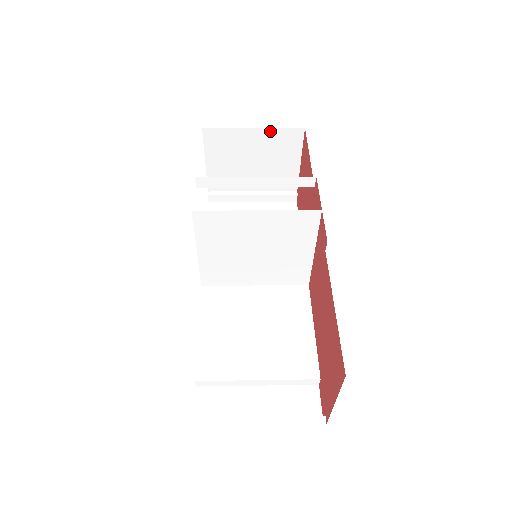
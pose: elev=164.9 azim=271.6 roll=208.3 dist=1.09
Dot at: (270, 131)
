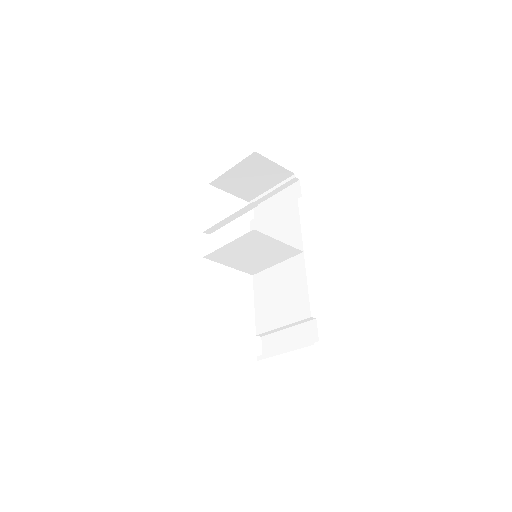
Dot at: (240, 164)
